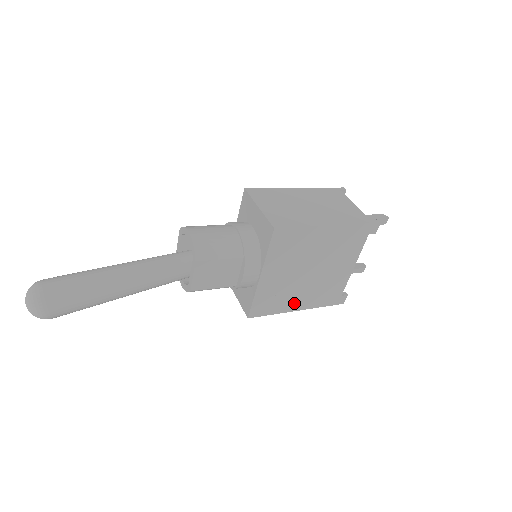
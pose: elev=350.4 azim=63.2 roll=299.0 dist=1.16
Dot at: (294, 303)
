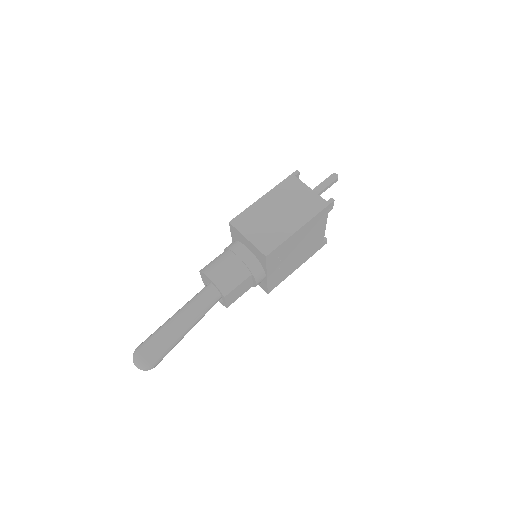
Dot at: (293, 268)
